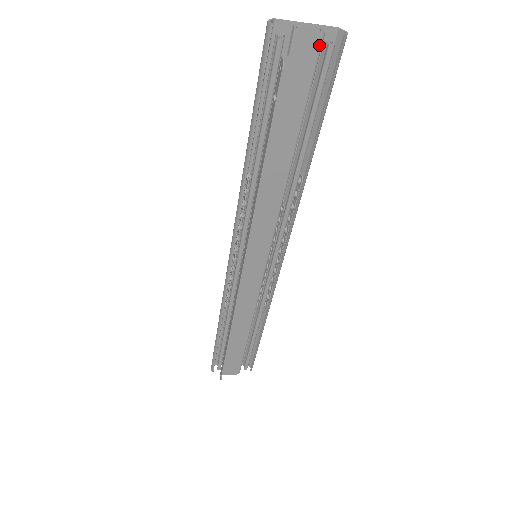
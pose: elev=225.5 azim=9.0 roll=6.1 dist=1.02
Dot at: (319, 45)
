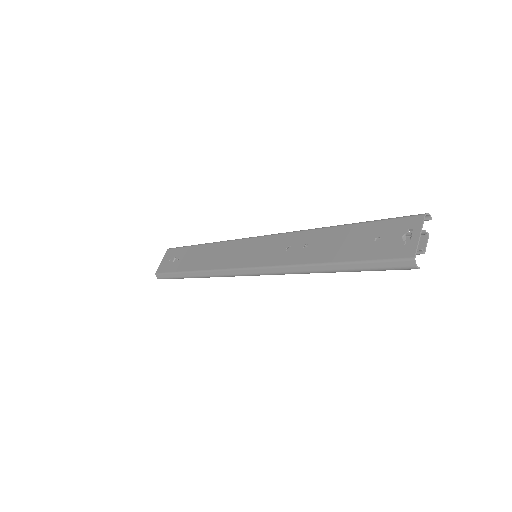
Dot at: (420, 237)
